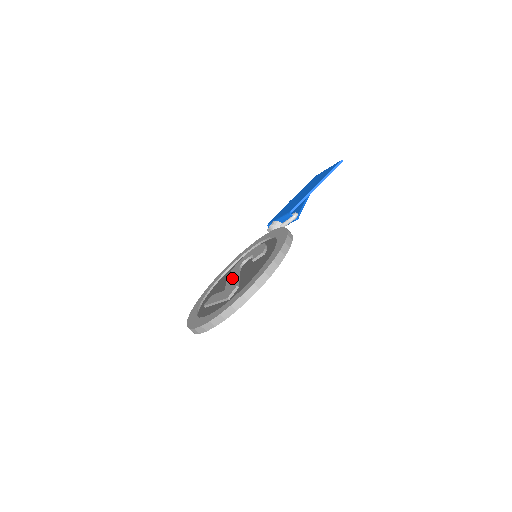
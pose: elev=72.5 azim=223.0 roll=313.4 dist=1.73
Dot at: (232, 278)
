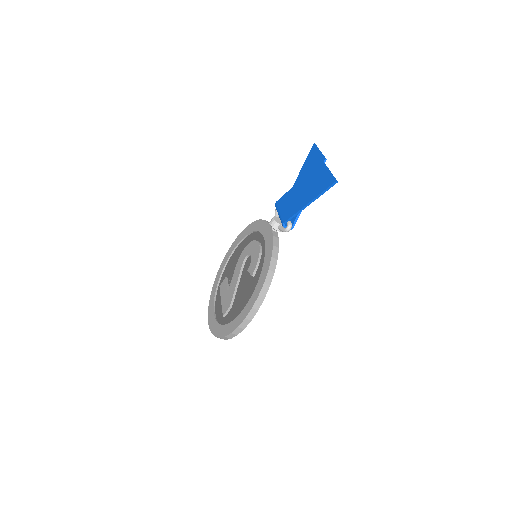
Dot at: (235, 278)
